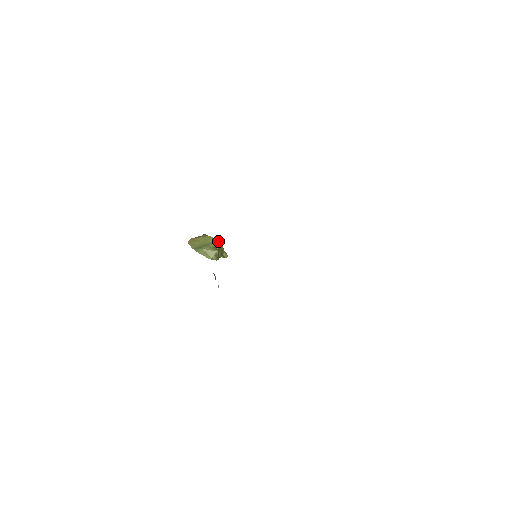
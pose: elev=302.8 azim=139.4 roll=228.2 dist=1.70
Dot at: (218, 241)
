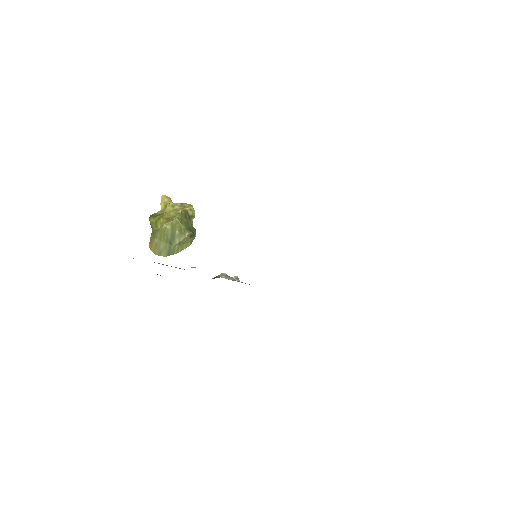
Dot at: (174, 220)
